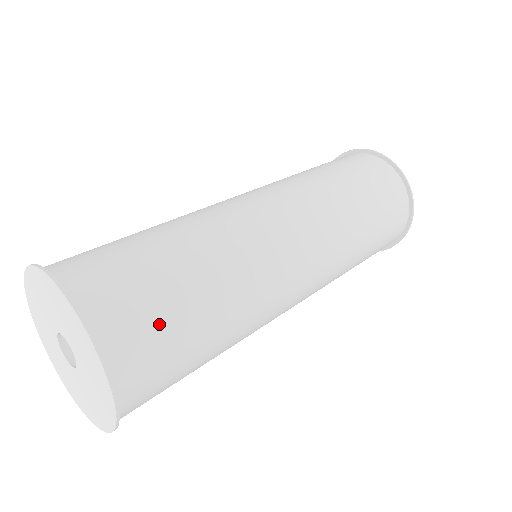
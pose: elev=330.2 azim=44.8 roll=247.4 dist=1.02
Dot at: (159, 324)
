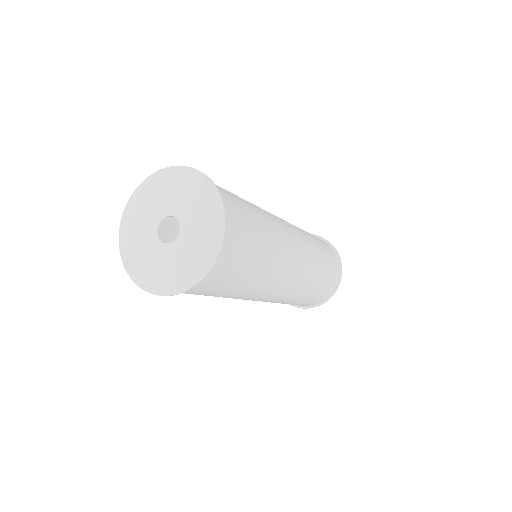
Dot at: (240, 255)
